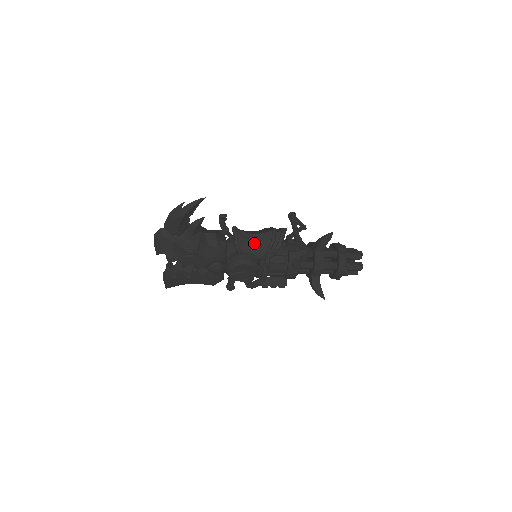
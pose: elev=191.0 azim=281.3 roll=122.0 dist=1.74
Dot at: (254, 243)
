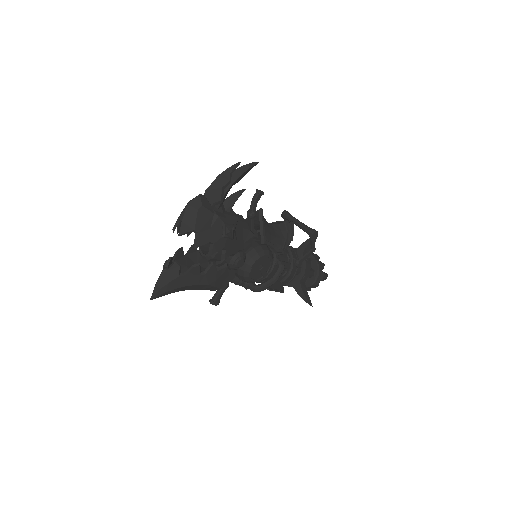
Dot at: (273, 233)
